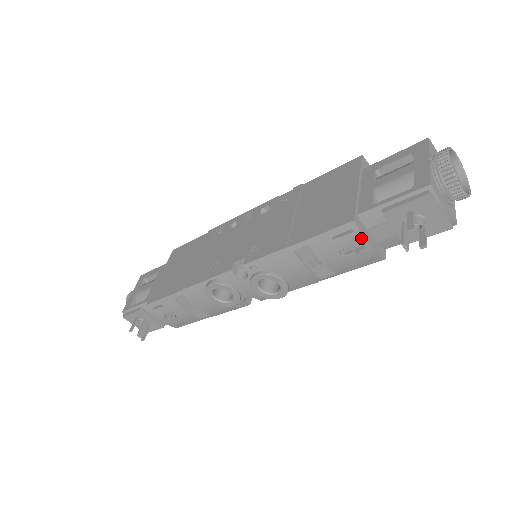
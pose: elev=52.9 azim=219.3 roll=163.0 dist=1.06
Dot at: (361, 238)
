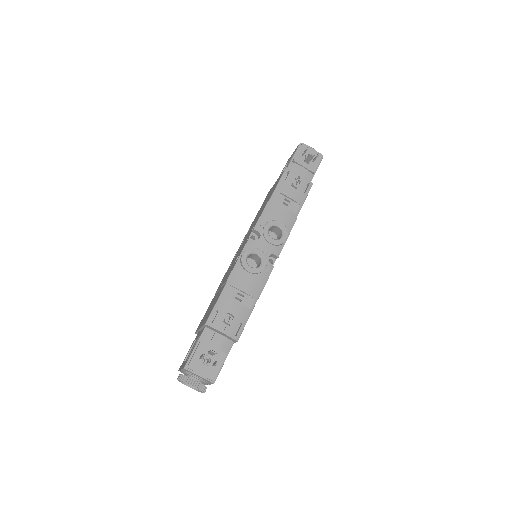
Dot at: (295, 173)
